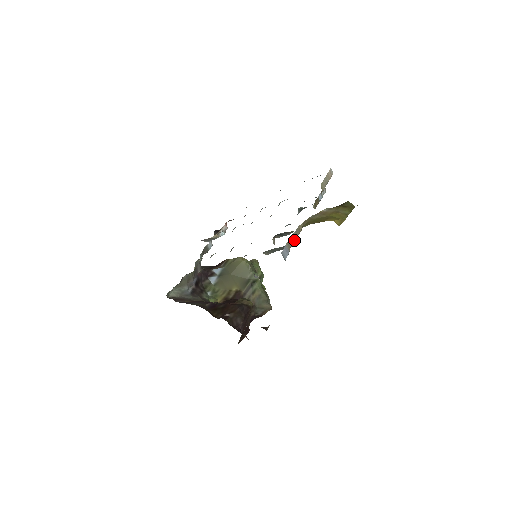
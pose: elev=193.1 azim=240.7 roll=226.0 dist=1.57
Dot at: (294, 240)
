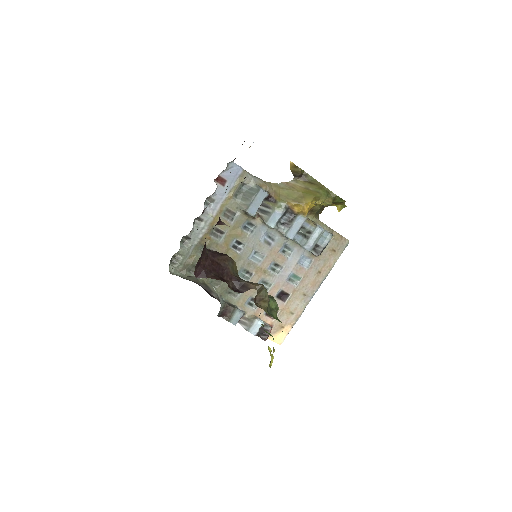
Dot at: (254, 177)
